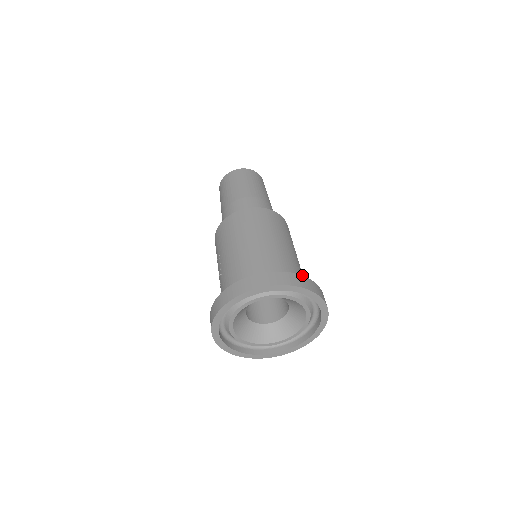
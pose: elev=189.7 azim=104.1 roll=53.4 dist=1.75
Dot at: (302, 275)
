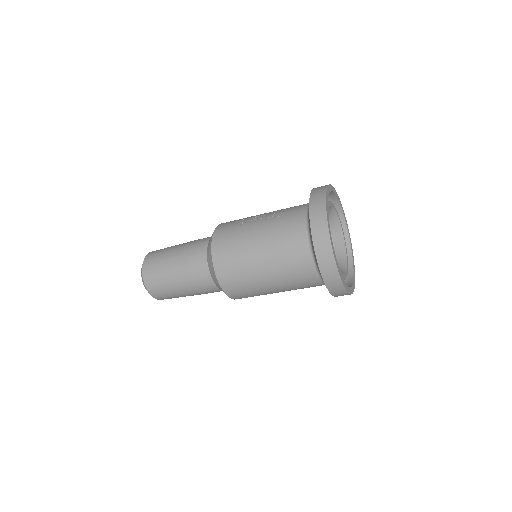
Dot at: occluded
